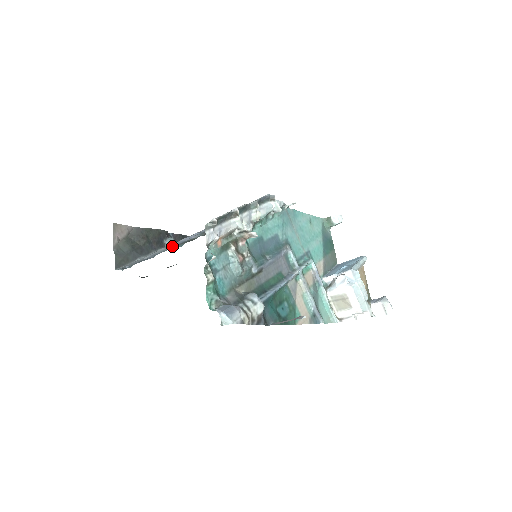
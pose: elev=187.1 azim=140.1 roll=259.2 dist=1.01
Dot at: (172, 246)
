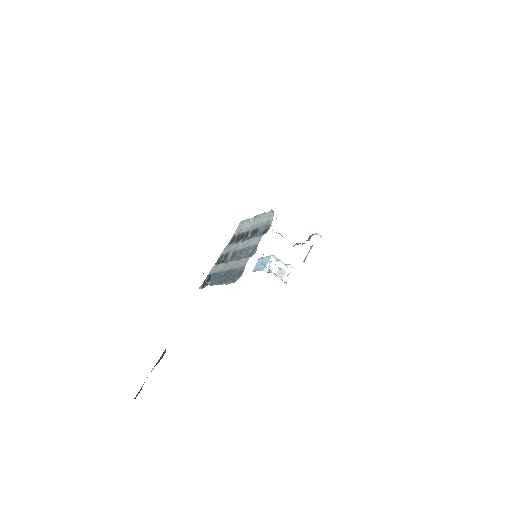
Dot at: (250, 248)
